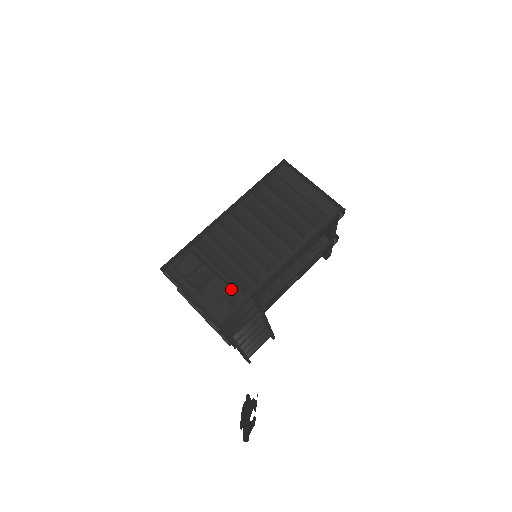
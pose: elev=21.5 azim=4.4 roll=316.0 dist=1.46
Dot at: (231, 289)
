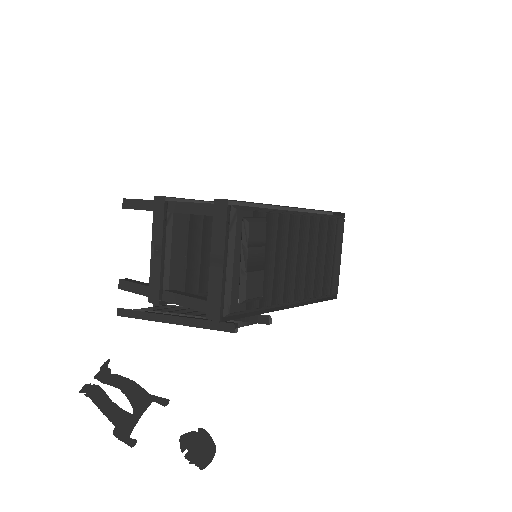
Dot at: occluded
